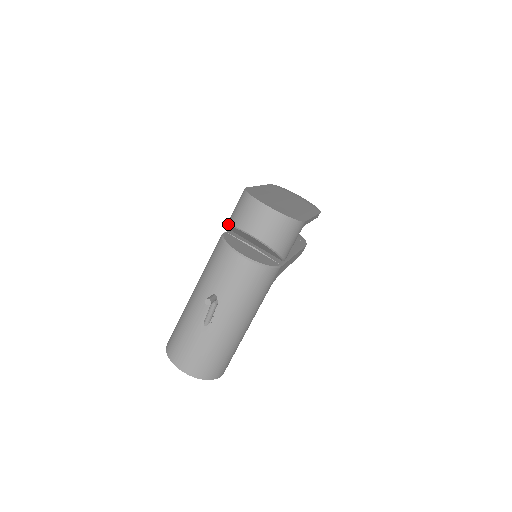
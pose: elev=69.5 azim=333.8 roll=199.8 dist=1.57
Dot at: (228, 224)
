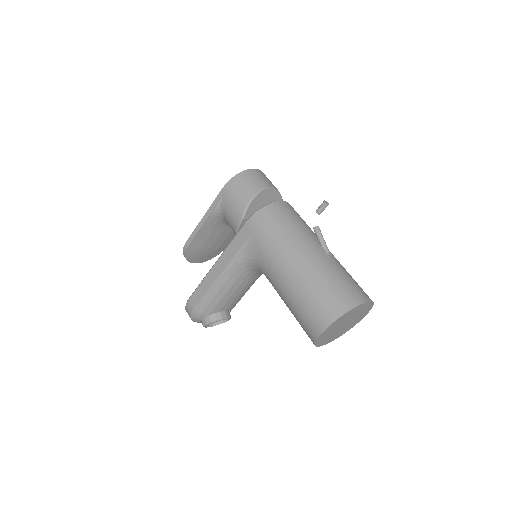
Dot at: (250, 200)
